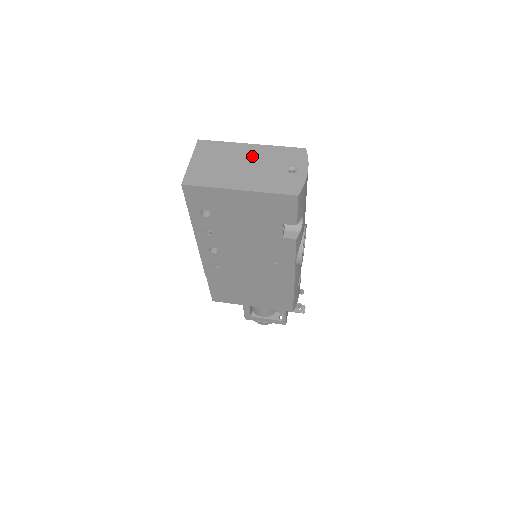
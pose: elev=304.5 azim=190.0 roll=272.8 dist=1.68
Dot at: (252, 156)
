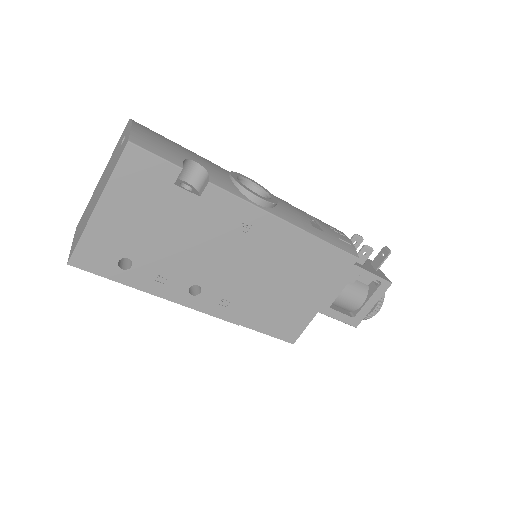
Dot at: (102, 179)
